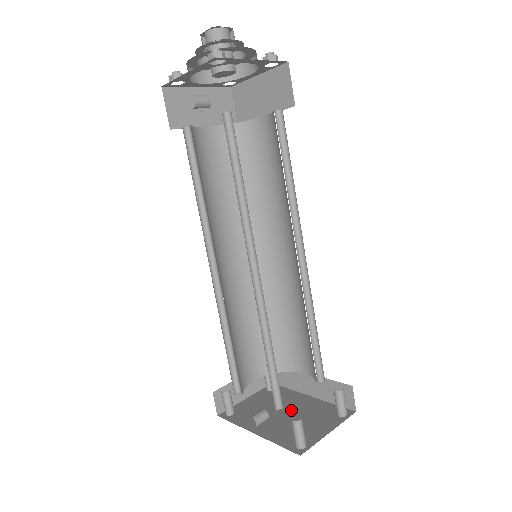
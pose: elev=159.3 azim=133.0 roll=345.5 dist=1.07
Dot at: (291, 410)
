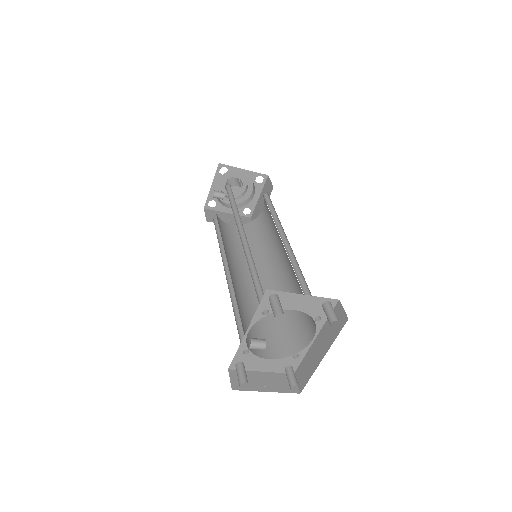
Dot at: occluded
